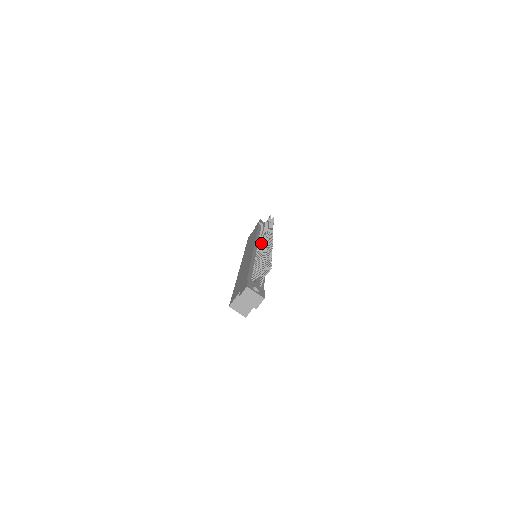
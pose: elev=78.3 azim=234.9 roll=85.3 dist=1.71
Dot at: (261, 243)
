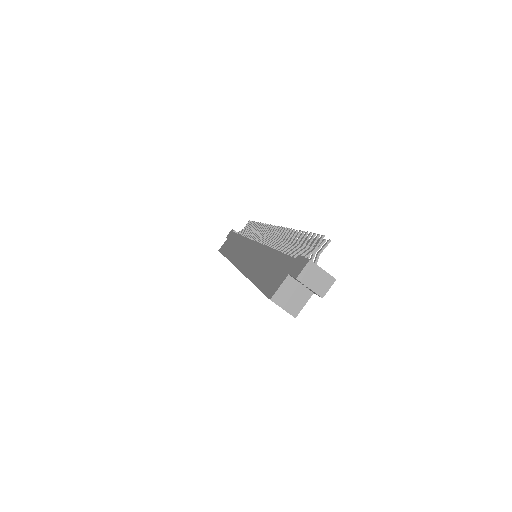
Dot at: (263, 238)
